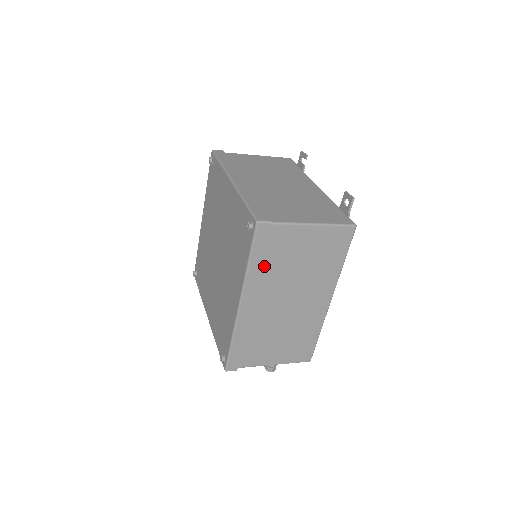
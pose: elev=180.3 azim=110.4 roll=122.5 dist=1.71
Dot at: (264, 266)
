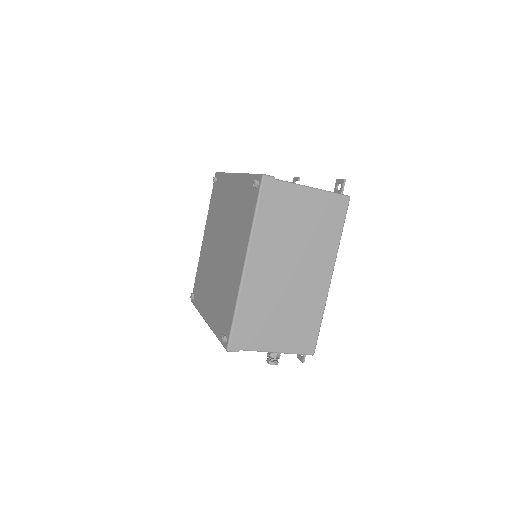
Dot at: (268, 225)
